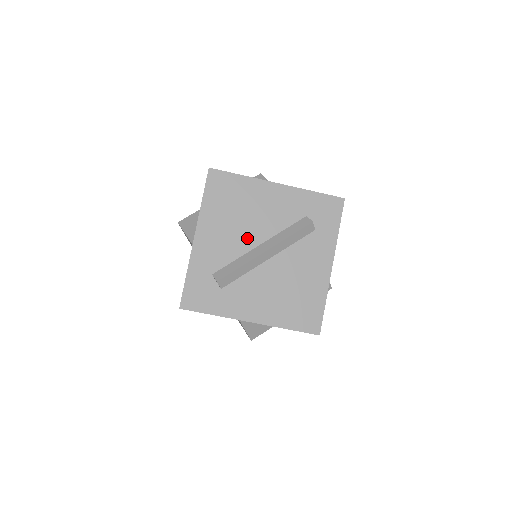
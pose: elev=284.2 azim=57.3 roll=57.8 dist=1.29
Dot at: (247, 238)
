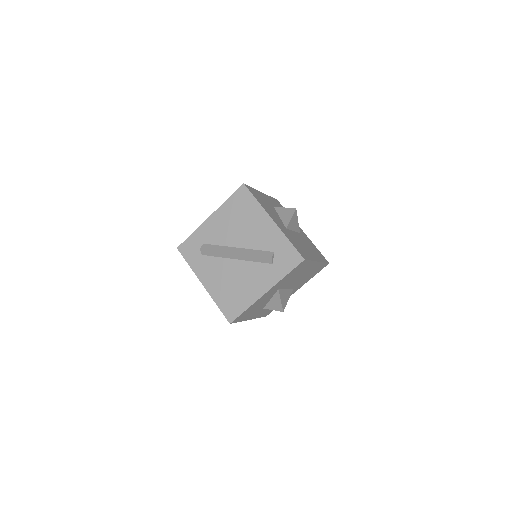
Dot at: (234, 238)
